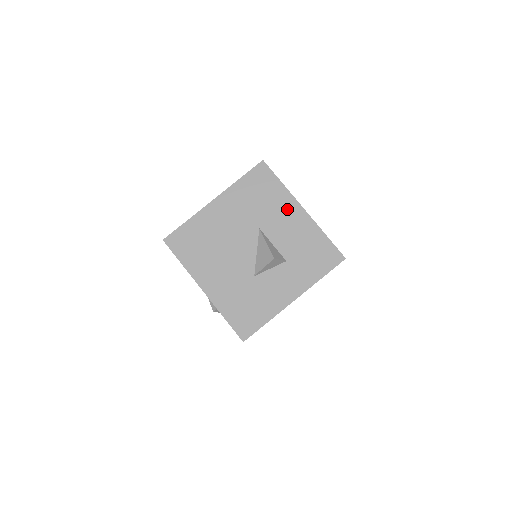
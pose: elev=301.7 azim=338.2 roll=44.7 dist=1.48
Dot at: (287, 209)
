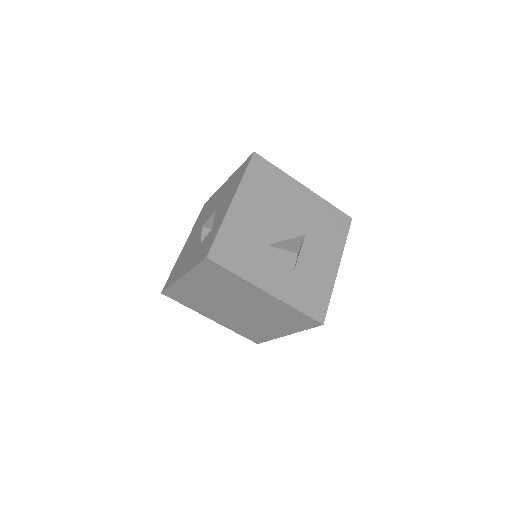
Dot at: (331, 253)
